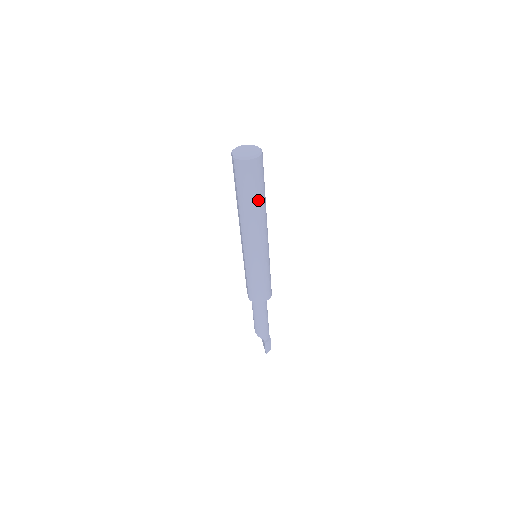
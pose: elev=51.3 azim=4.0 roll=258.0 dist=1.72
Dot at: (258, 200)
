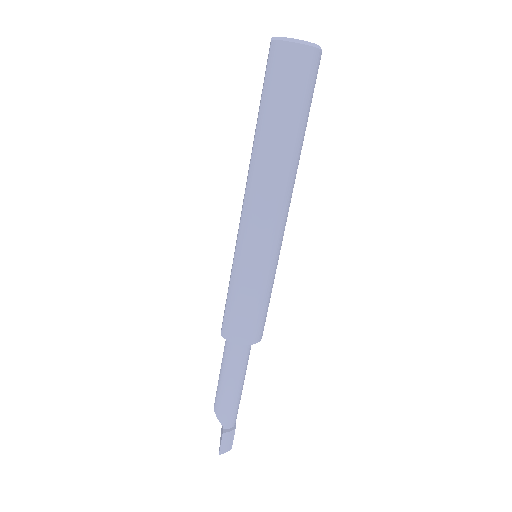
Dot at: (290, 133)
